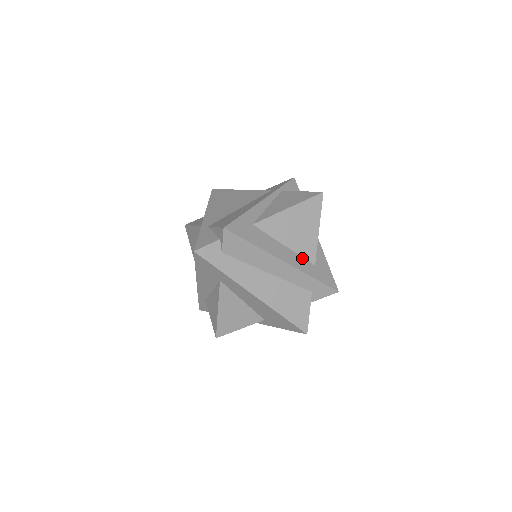
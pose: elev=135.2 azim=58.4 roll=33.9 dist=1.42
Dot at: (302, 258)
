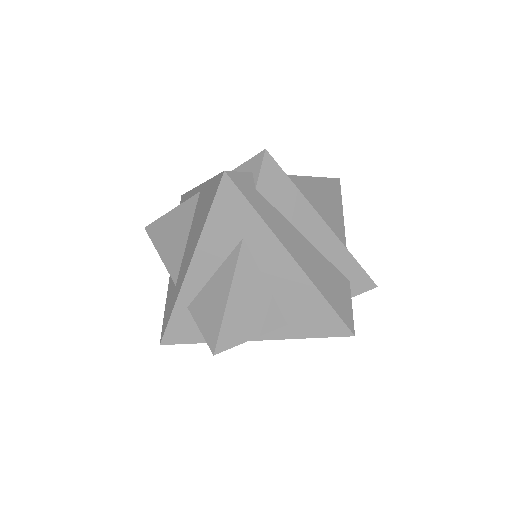
Dot at: occluded
